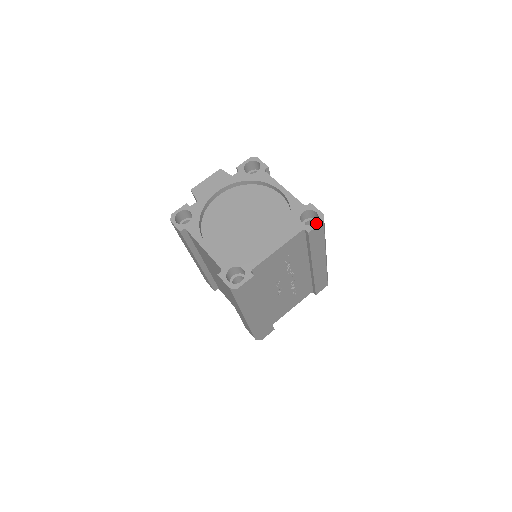
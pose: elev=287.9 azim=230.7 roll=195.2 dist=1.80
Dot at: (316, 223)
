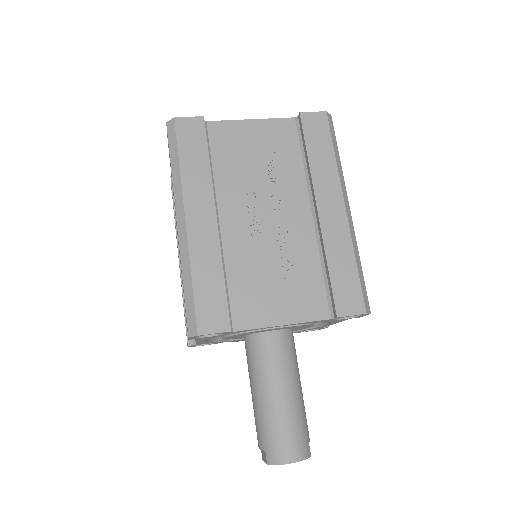
Dot at: (316, 114)
